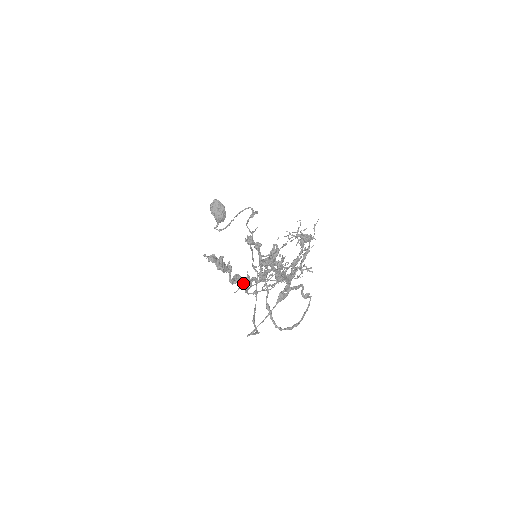
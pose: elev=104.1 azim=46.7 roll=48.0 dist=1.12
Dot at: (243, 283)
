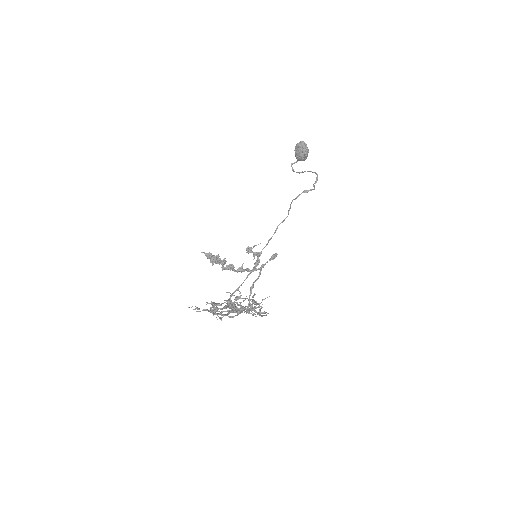
Dot at: (235, 271)
